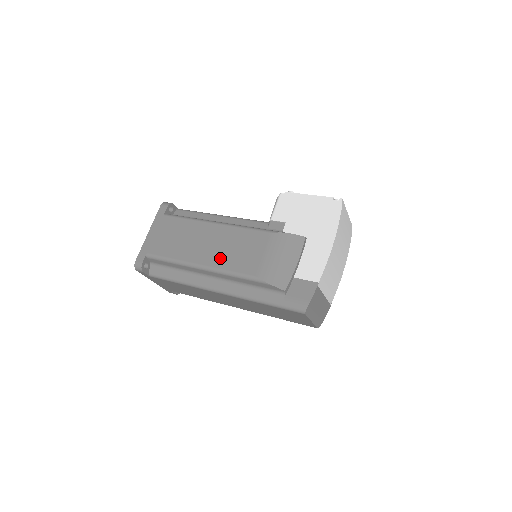
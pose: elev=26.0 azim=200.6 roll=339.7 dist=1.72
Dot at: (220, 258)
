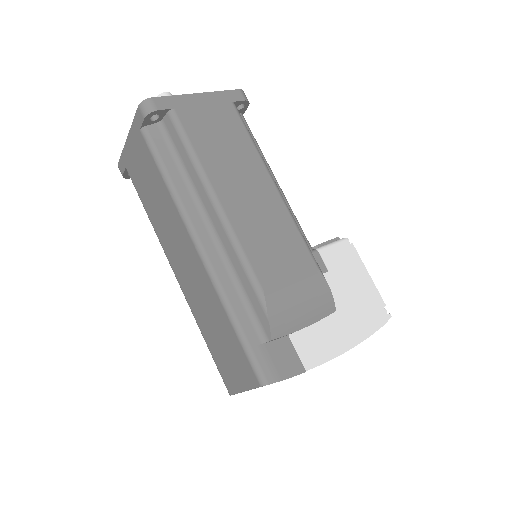
Dot at: (246, 222)
